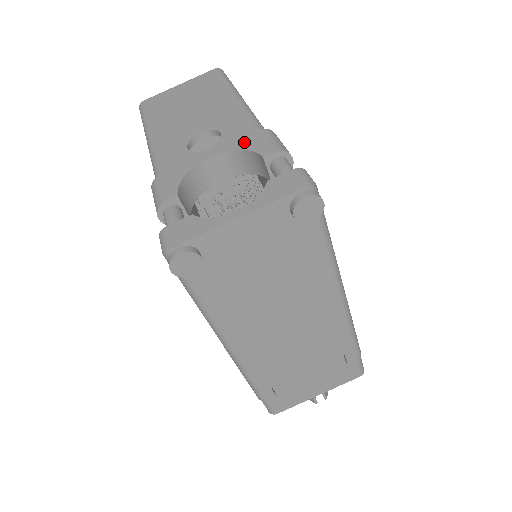
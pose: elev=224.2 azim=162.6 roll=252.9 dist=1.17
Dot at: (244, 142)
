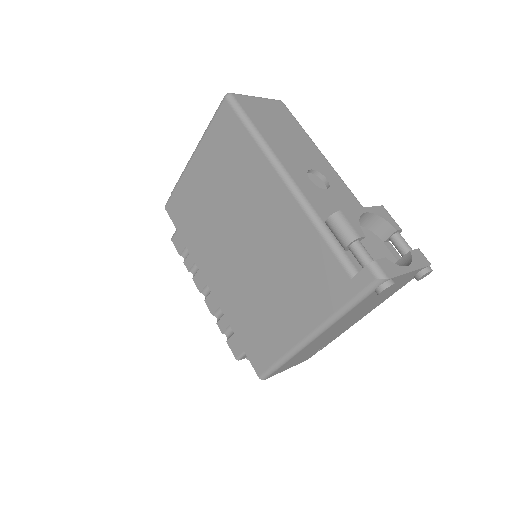
Dot at: (379, 211)
